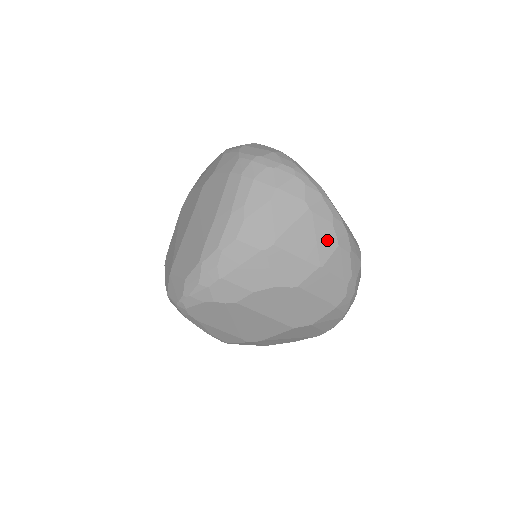
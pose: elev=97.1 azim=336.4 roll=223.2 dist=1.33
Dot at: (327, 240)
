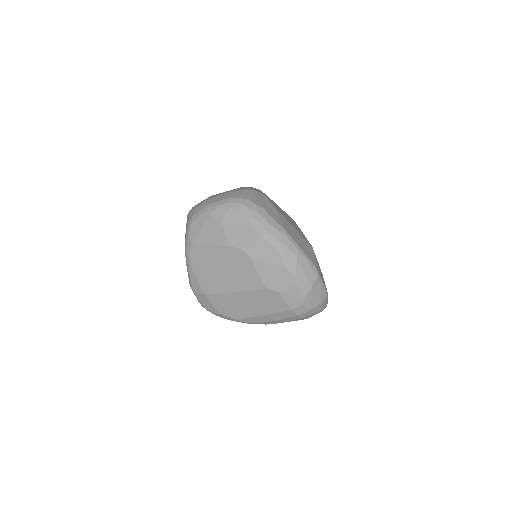
Dot at: occluded
